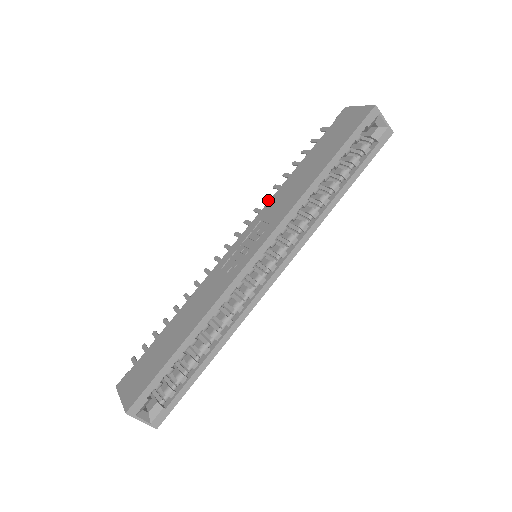
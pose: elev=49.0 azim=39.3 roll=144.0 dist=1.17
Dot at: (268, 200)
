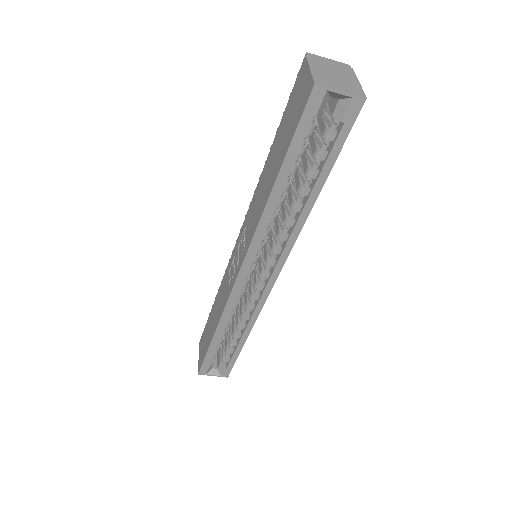
Dot at: occluded
